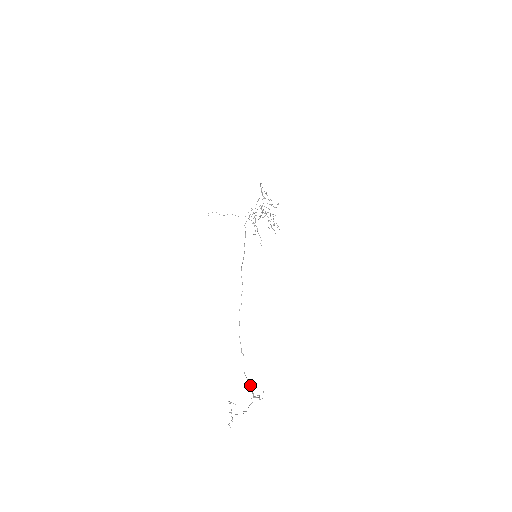
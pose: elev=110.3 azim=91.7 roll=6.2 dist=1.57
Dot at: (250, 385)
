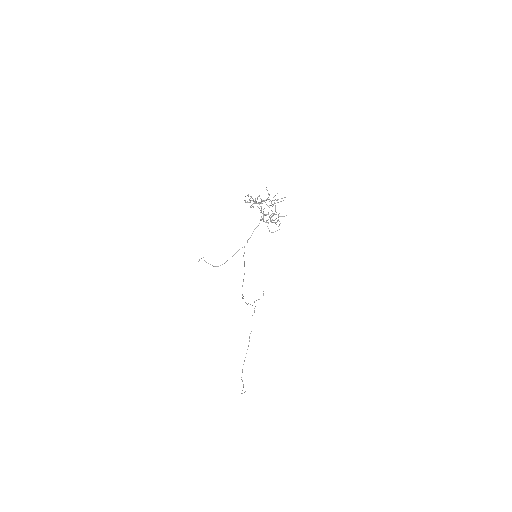
Dot at: occluded
